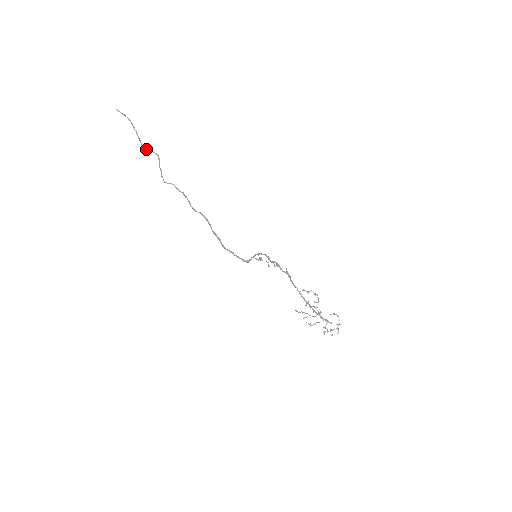
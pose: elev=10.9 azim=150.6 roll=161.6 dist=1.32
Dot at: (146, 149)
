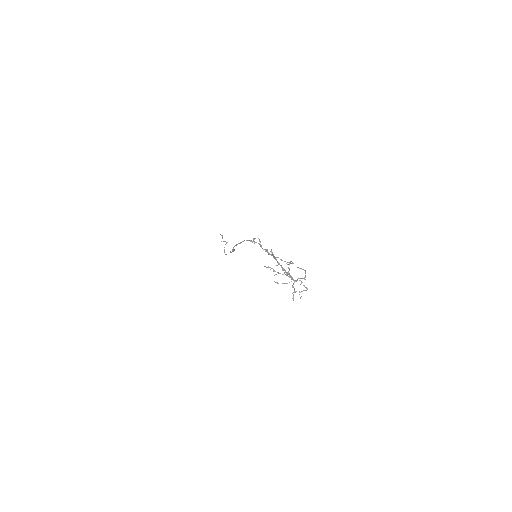
Dot at: occluded
